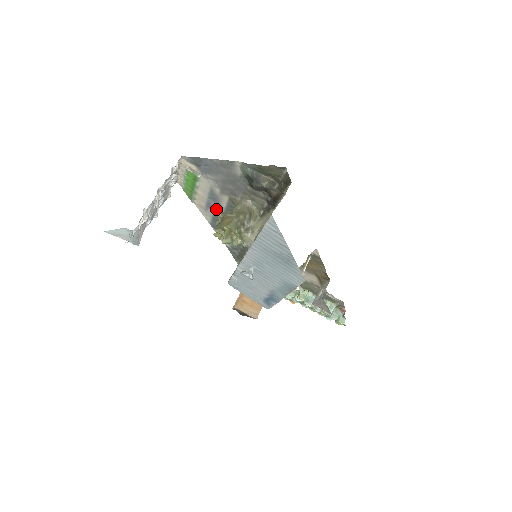
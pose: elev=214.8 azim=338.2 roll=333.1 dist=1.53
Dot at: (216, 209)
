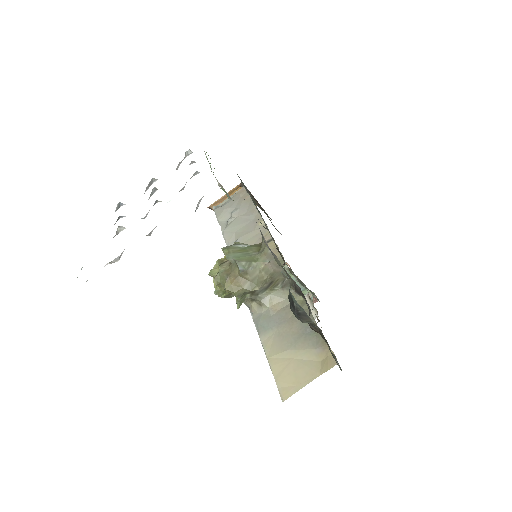
Dot at: occluded
